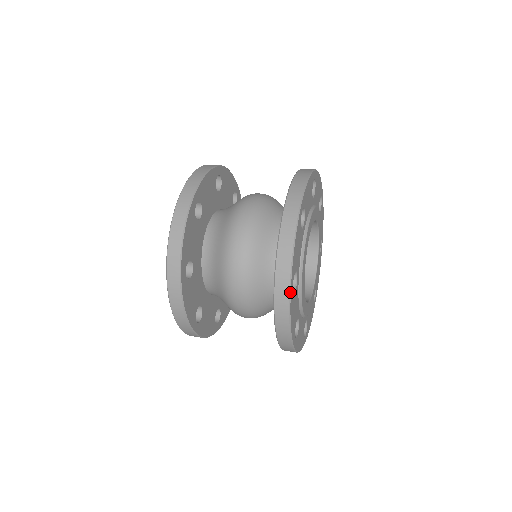
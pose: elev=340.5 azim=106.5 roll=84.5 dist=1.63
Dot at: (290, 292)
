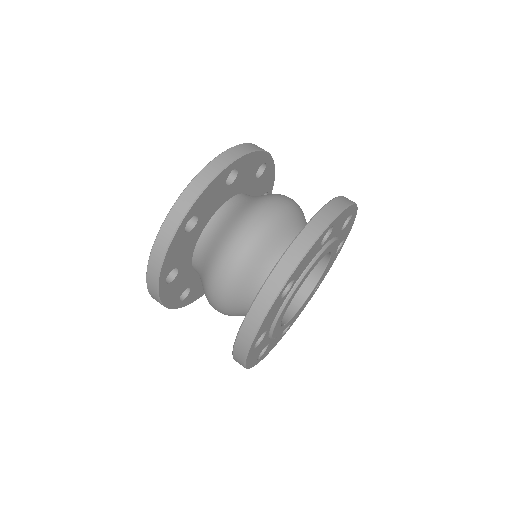
Dot at: (247, 356)
